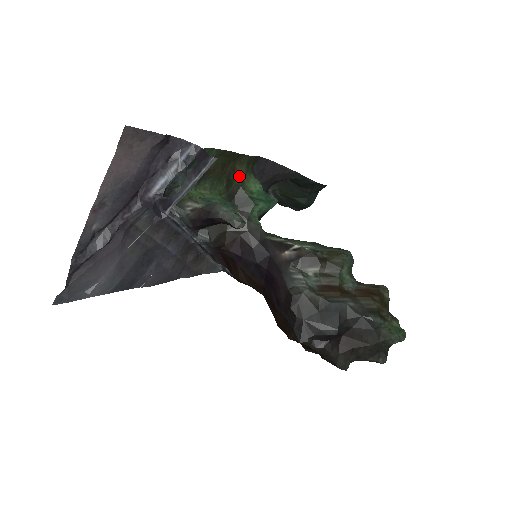
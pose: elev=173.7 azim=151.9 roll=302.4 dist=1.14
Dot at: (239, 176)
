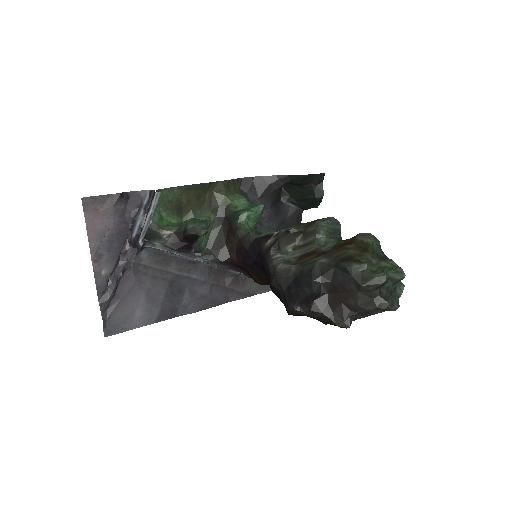
Dot at: (221, 199)
